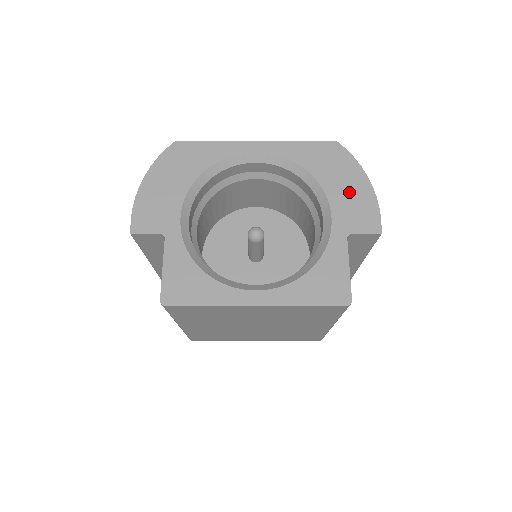
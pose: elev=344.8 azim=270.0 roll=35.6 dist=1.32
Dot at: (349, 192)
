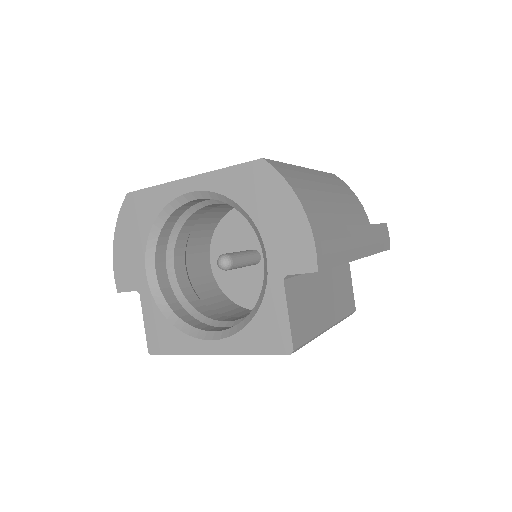
Dot at: (281, 224)
